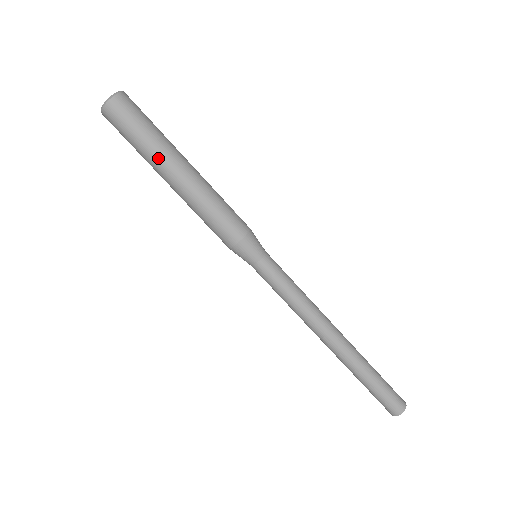
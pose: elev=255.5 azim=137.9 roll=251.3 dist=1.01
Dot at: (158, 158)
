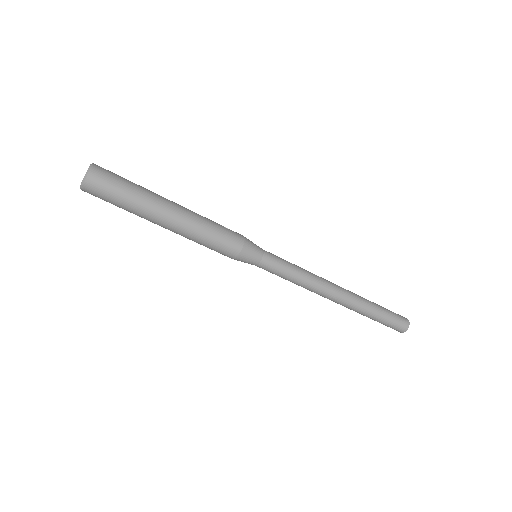
Dot at: (147, 212)
